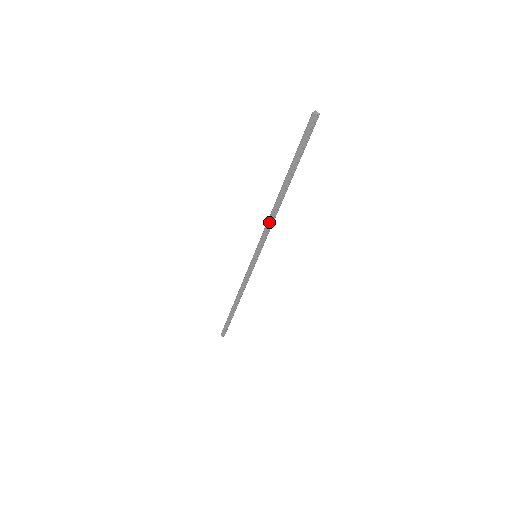
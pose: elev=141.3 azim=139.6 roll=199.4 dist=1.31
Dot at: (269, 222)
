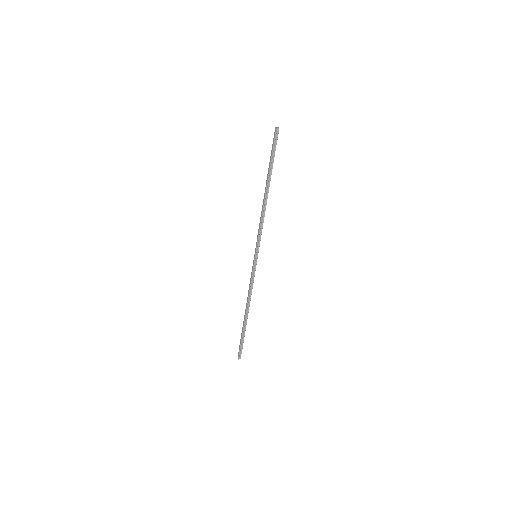
Dot at: (261, 219)
